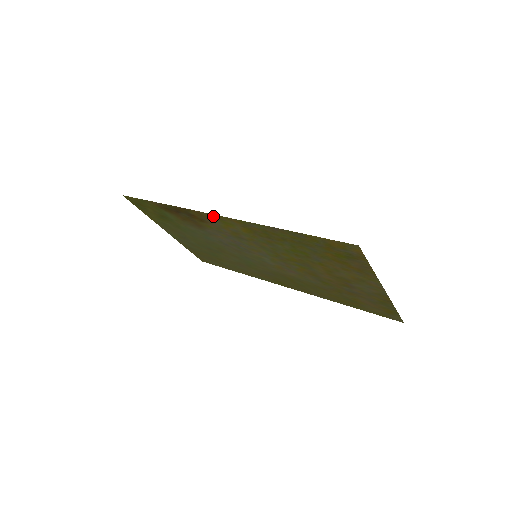
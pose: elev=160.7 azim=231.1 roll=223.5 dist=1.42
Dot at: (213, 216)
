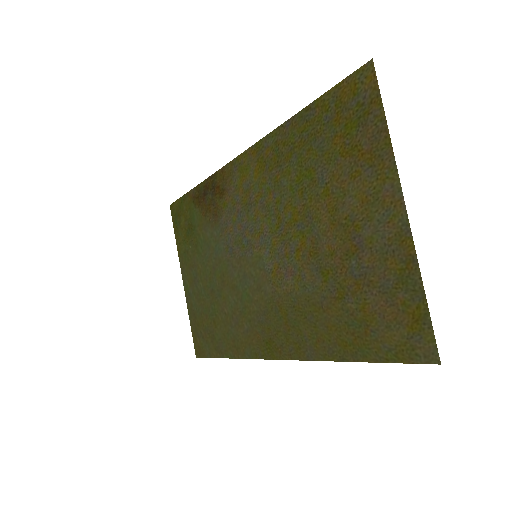
Dot at: (234, 164)
